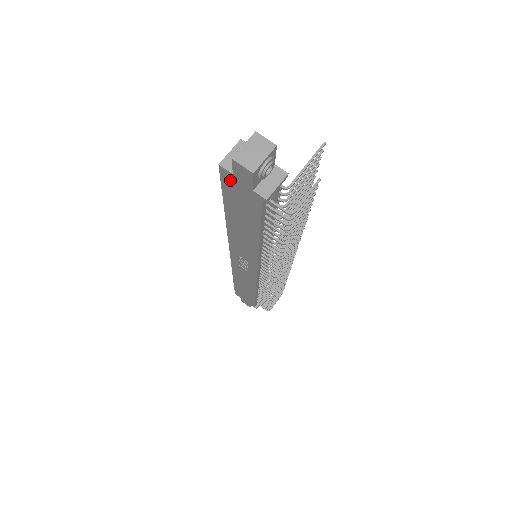
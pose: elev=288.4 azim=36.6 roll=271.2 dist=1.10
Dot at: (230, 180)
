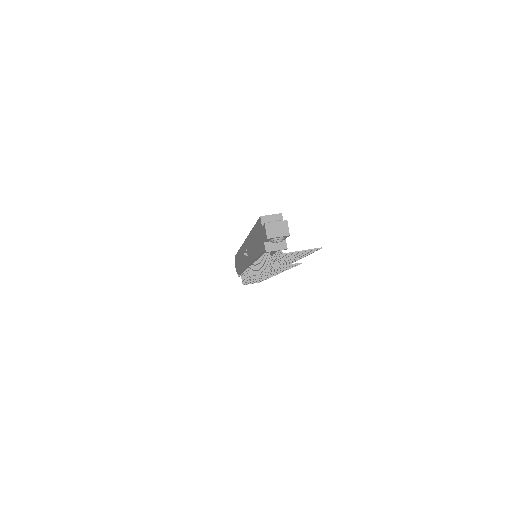
Dot at: (260, 226)
